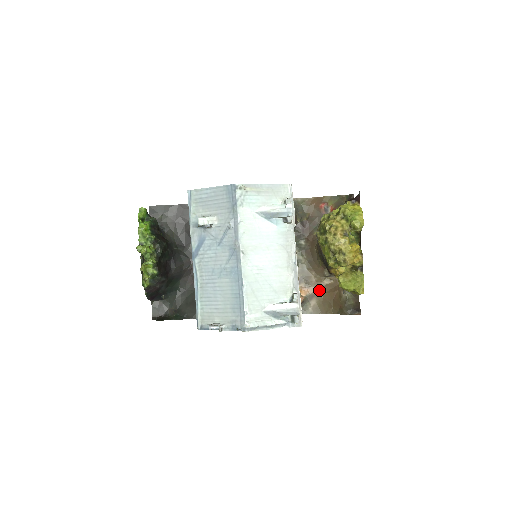
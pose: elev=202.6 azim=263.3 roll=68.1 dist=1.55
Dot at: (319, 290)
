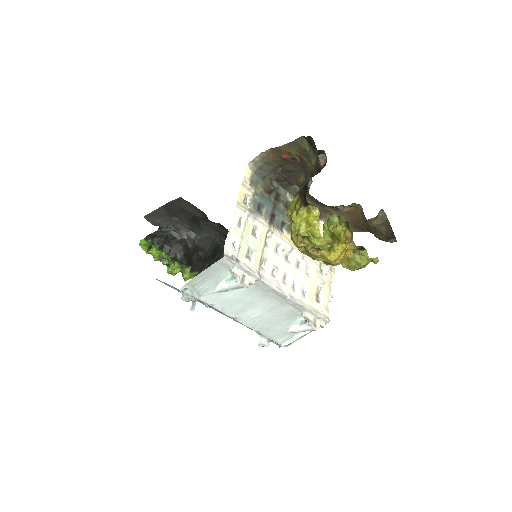
Dot at: (344, 217)
